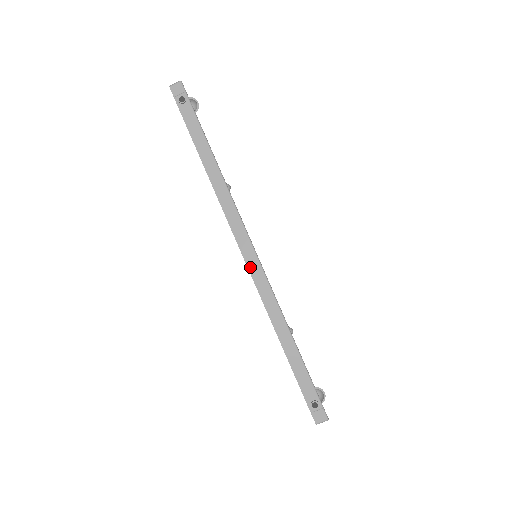
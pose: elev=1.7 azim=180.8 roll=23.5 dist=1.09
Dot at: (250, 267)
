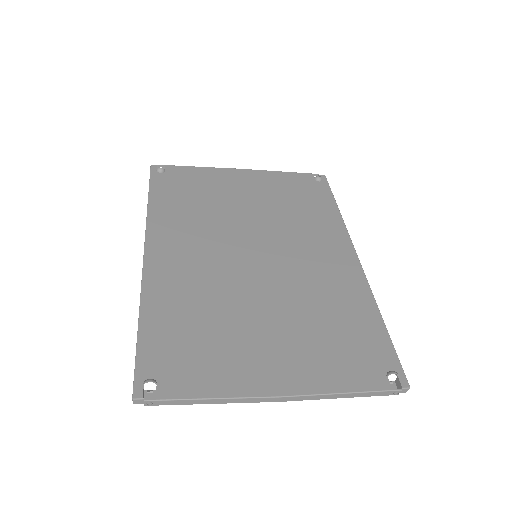
Dot at: (291, 400)
